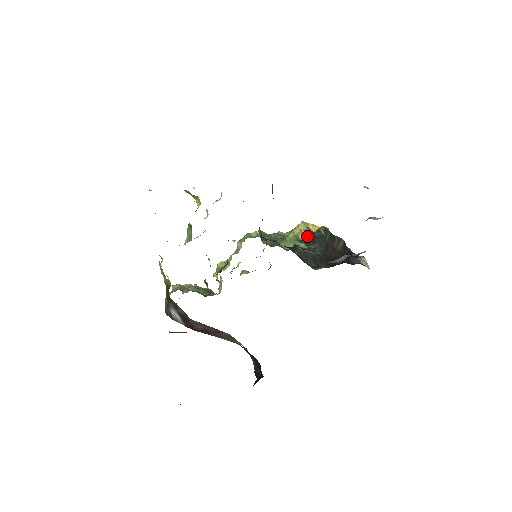
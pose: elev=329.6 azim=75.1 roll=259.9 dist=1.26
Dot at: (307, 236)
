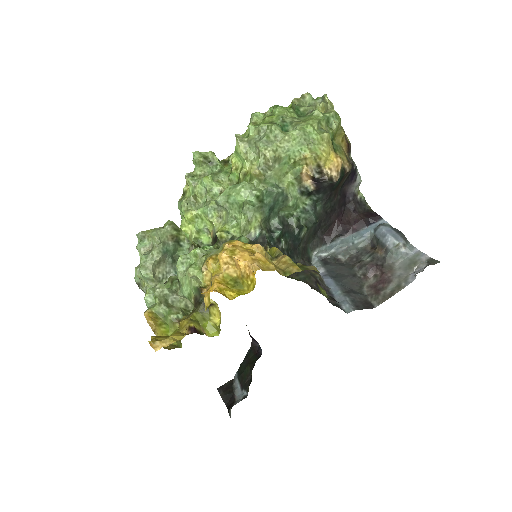
Dot at: (313, 180)
